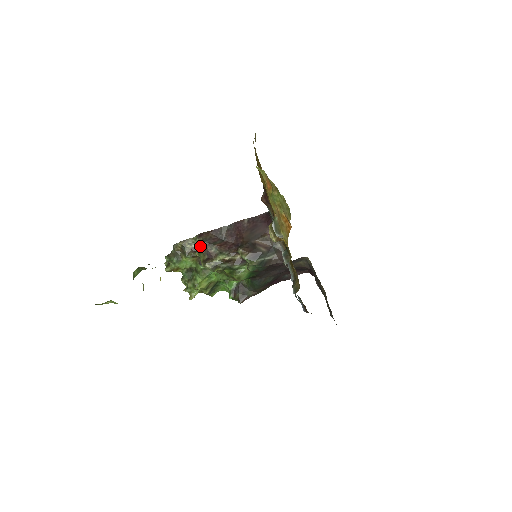
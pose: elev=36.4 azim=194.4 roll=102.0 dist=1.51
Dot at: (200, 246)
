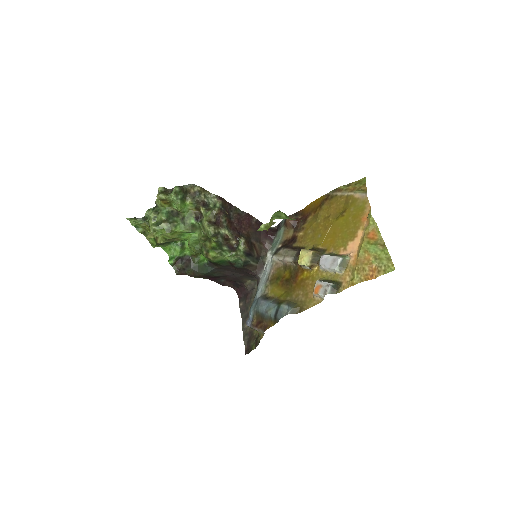
Dot at: (216, 207)
